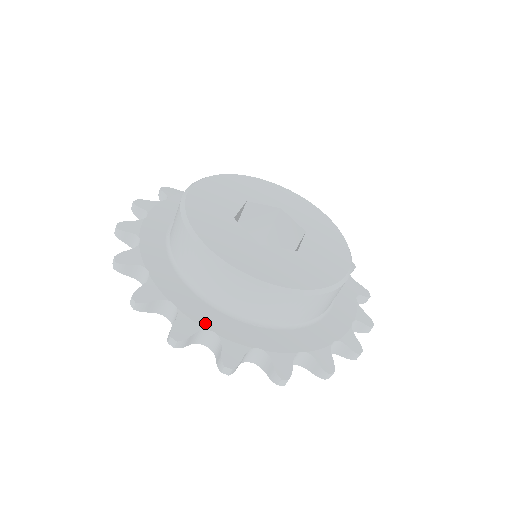
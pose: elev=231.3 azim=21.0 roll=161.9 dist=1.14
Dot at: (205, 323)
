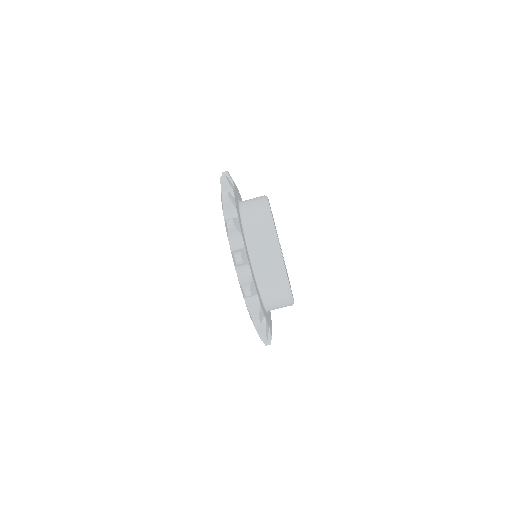
Dot at: (249, 264)
